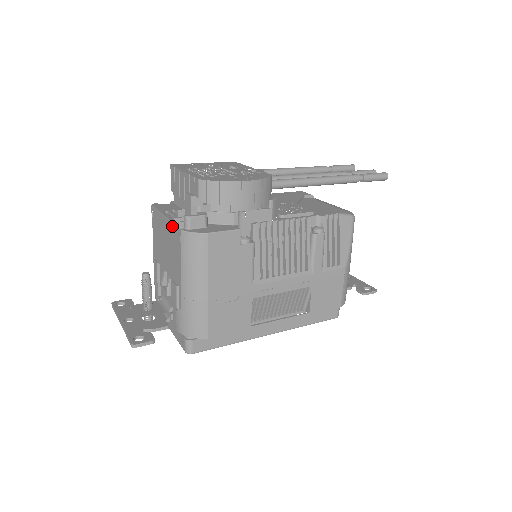
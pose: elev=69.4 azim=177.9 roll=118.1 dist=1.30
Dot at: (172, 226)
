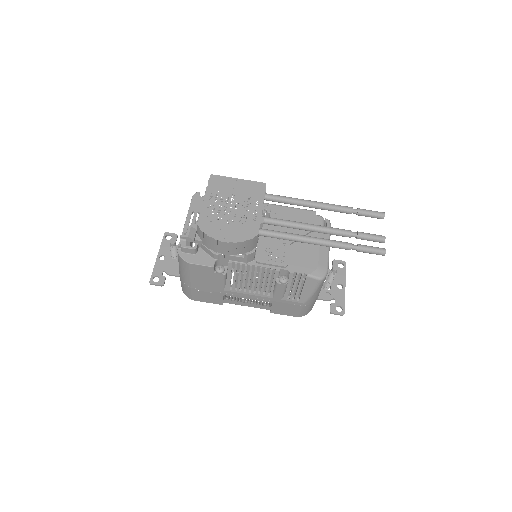
Dot at: occluded
